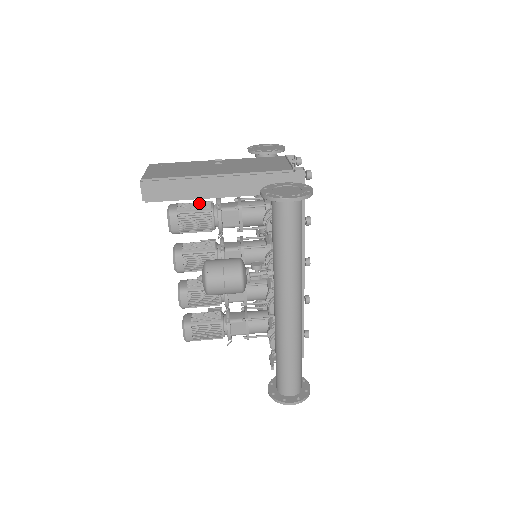
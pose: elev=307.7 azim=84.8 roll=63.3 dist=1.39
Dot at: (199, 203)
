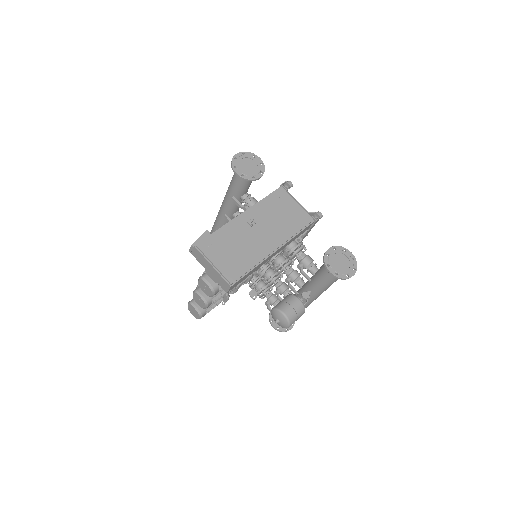
Dot at: occluded
